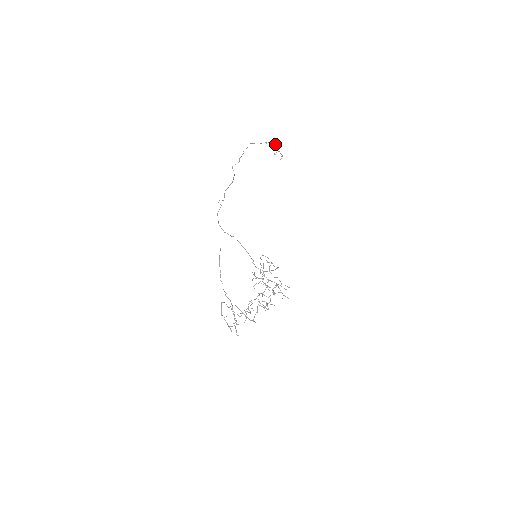
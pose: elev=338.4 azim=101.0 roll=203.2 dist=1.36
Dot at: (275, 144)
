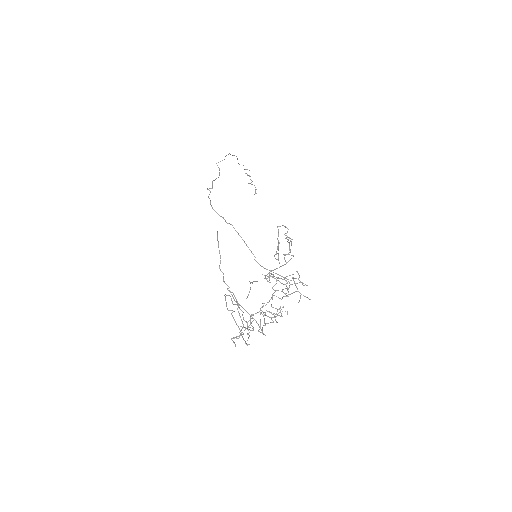
Dot at: occluded
